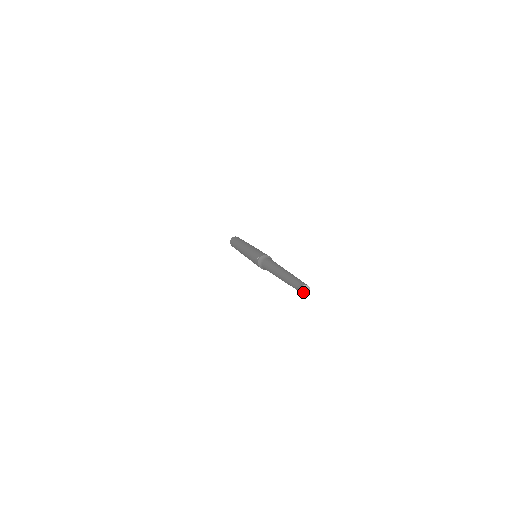
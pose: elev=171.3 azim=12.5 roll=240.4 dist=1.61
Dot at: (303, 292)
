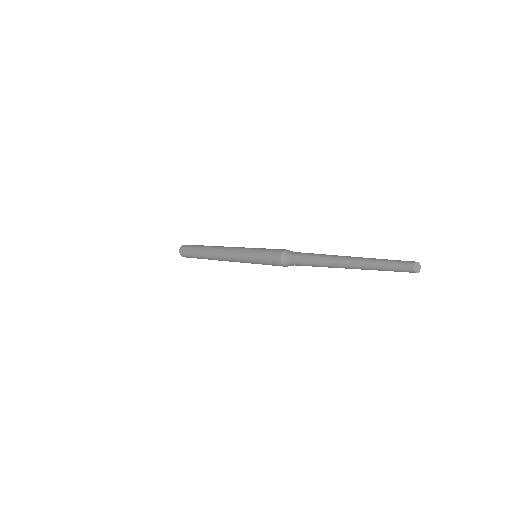
Dot at: (417, 271)
